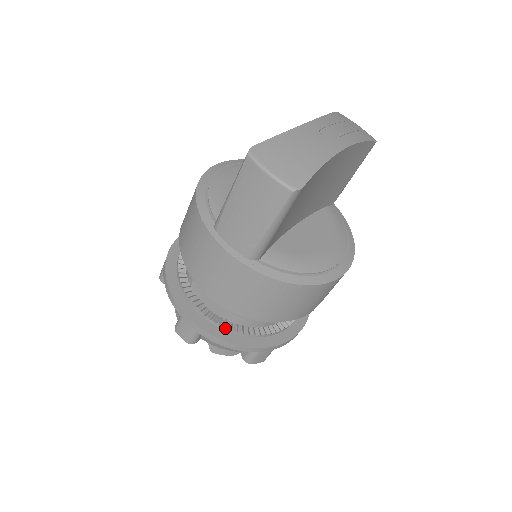
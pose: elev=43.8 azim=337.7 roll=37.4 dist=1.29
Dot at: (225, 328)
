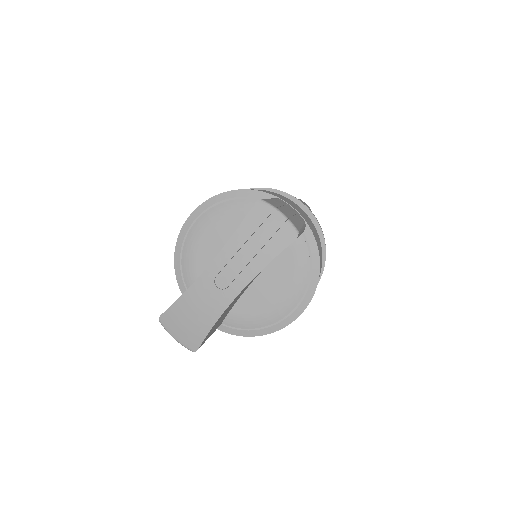
Dot at: occluded
